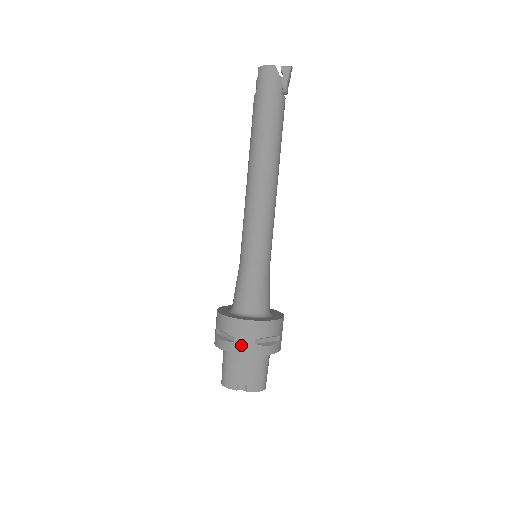
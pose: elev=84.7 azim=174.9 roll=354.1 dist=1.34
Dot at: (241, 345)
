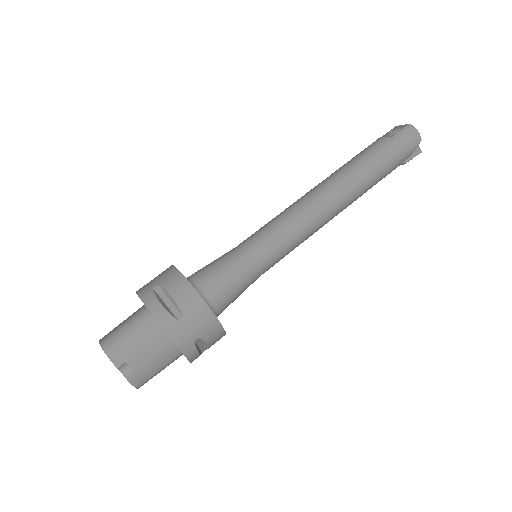
Dot at: (182, 330)
